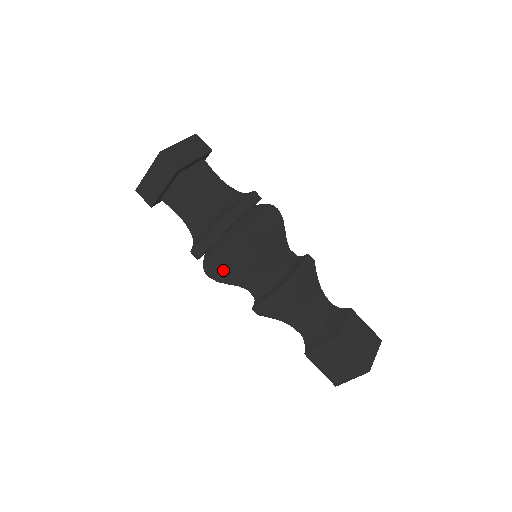
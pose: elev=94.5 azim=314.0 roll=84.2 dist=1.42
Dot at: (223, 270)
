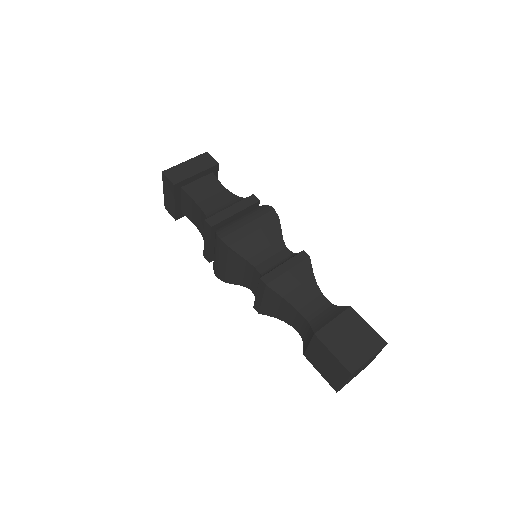
Dot at: (222, 270)
